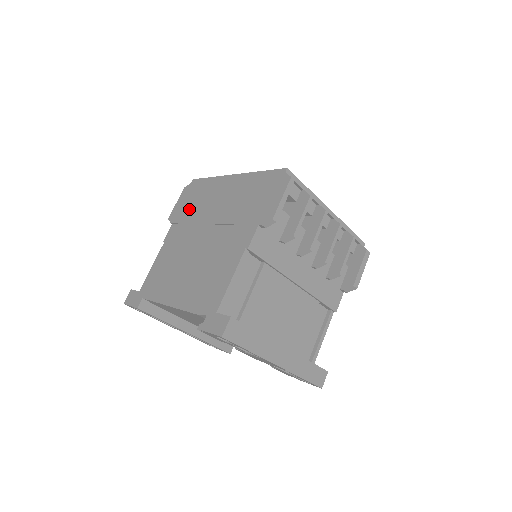
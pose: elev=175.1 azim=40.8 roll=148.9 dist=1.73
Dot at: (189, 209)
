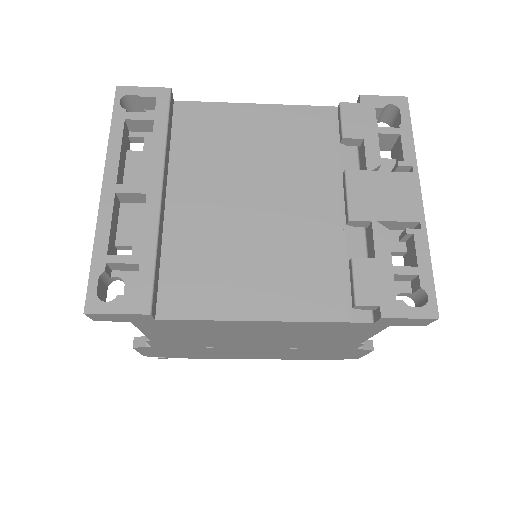
Dot at: occluded
